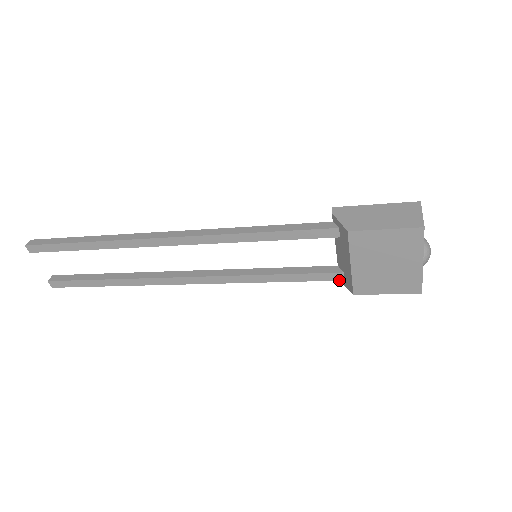
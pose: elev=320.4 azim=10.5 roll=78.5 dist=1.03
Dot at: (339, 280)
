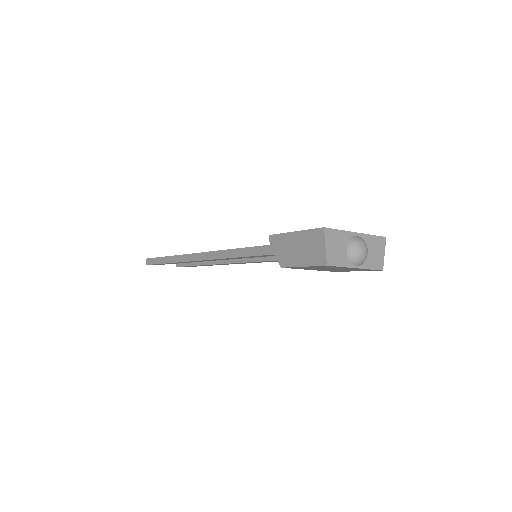
Dot at: occluded
